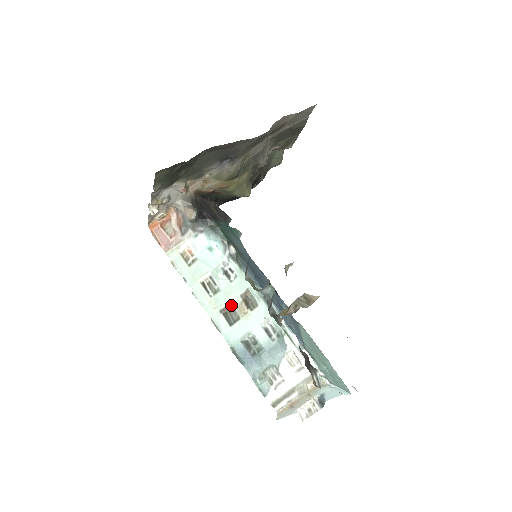
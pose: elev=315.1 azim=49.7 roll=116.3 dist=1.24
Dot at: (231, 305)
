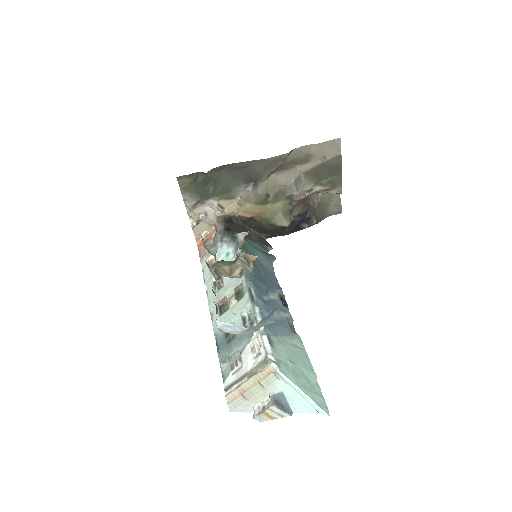
Dot at: (227, 298)
